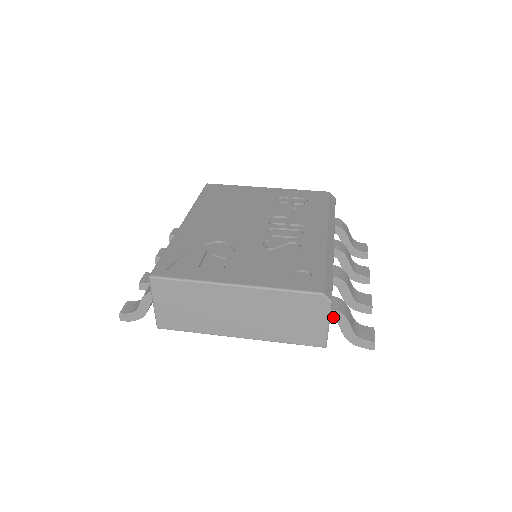
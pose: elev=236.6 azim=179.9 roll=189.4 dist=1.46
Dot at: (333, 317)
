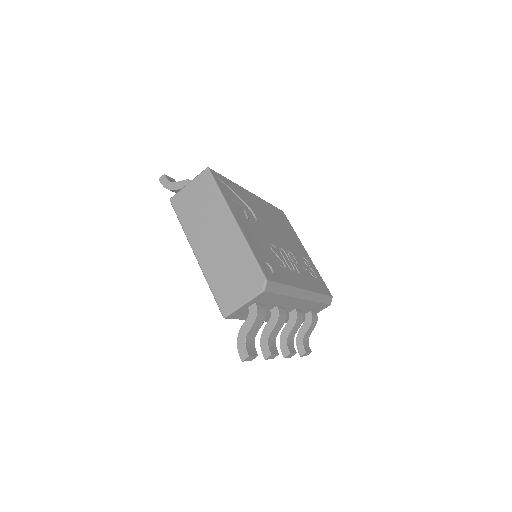
Dot at: (251, 309)
